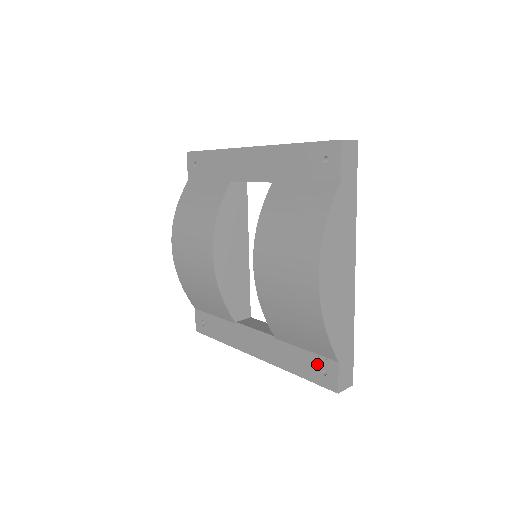
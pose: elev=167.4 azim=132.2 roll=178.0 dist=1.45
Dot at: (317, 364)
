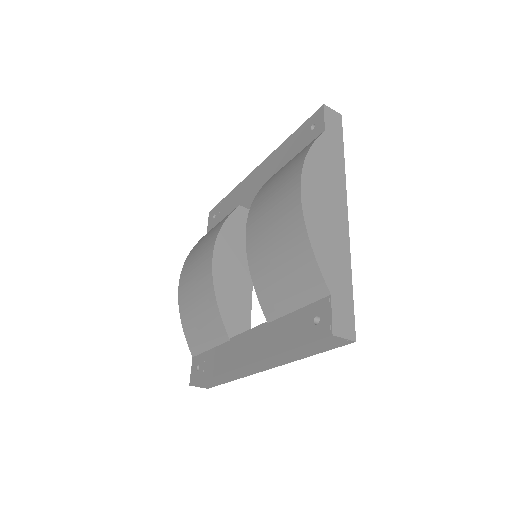
Dot at: (309, 316)
